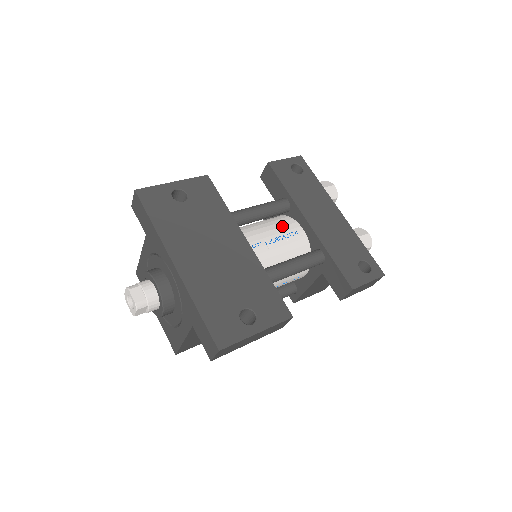
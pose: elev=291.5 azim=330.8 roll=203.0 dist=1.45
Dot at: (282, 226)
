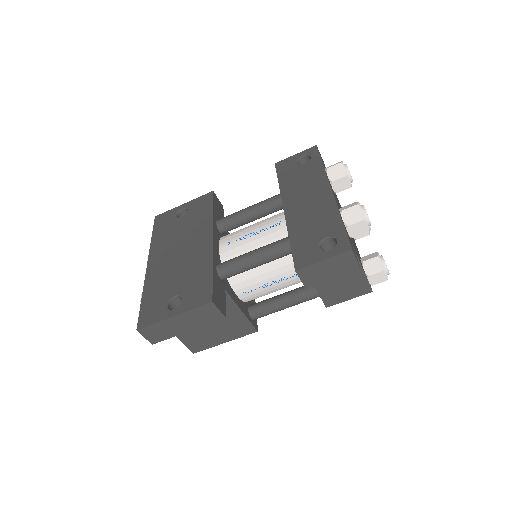
Dot at: (268, 220)
